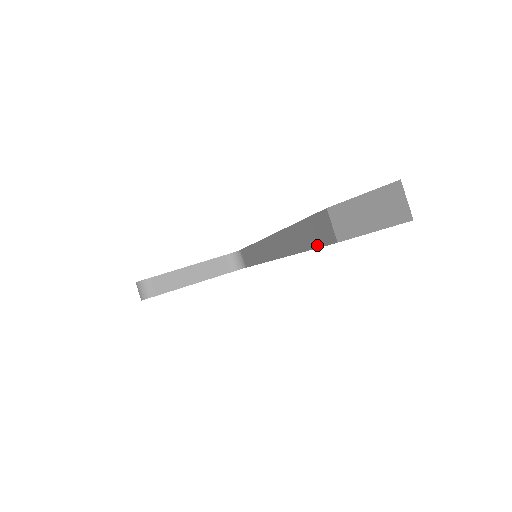
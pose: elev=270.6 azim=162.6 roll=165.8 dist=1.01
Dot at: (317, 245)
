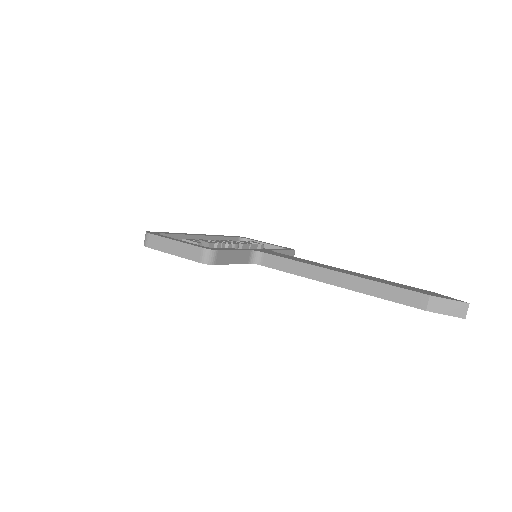
Dot at: (403, 303)
